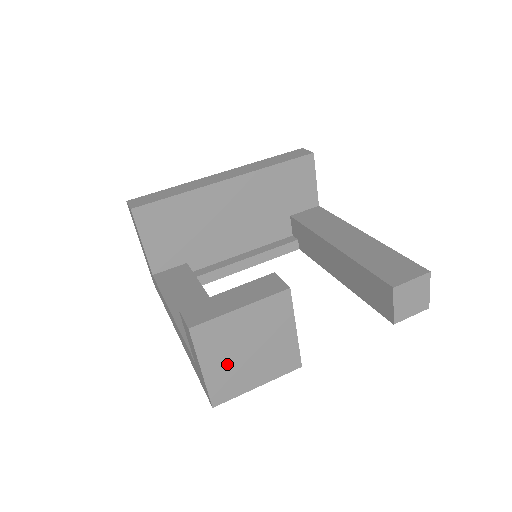
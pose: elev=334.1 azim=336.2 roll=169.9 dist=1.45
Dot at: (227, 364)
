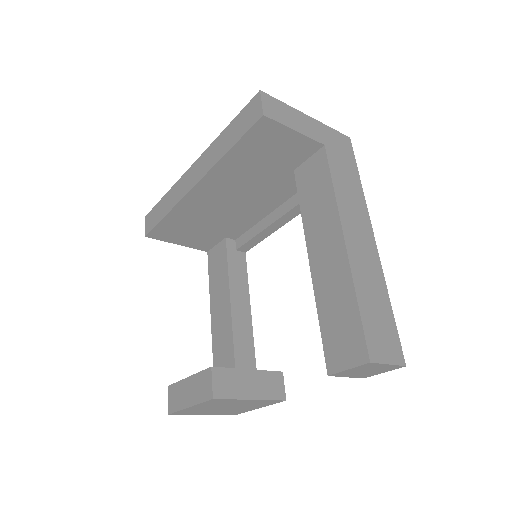
Dot at: (219, 411)
